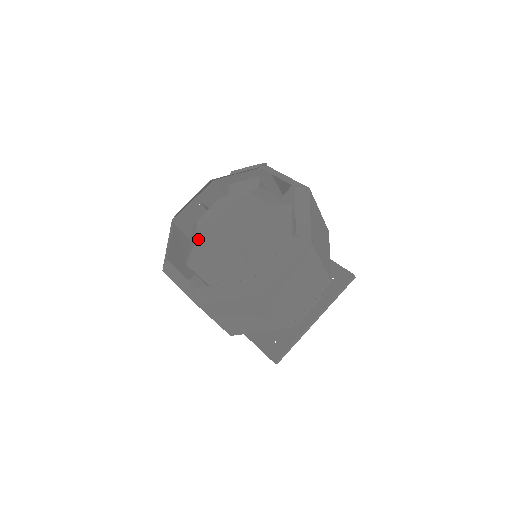
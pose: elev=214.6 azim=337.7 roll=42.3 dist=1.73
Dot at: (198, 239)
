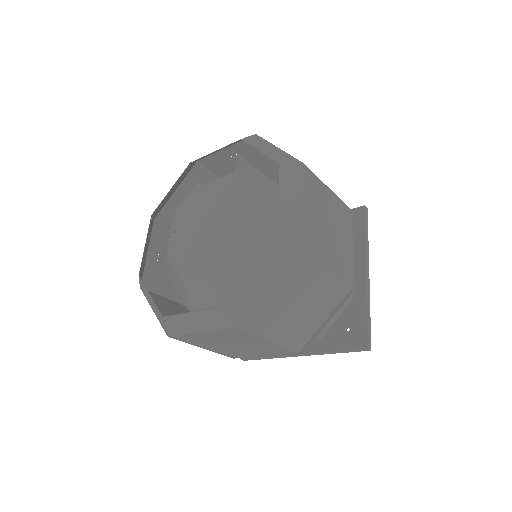
Dot at: (181, 269)
